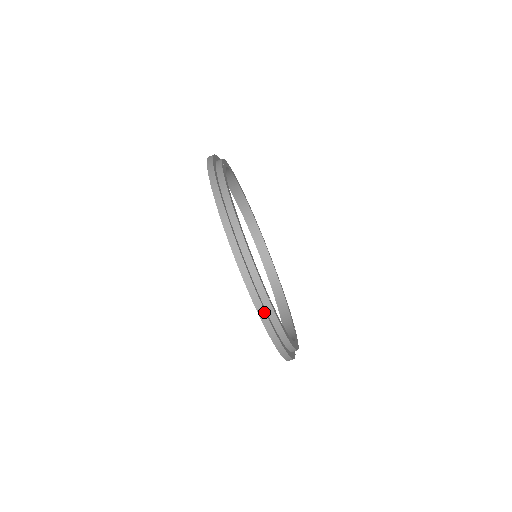
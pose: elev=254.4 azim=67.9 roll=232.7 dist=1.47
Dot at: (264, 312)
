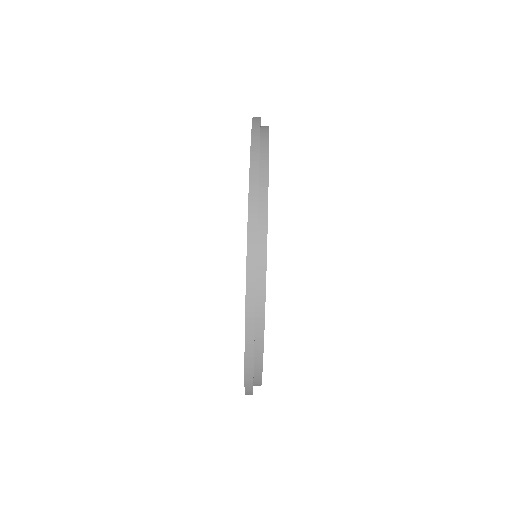
Dot at: (252, 375)
